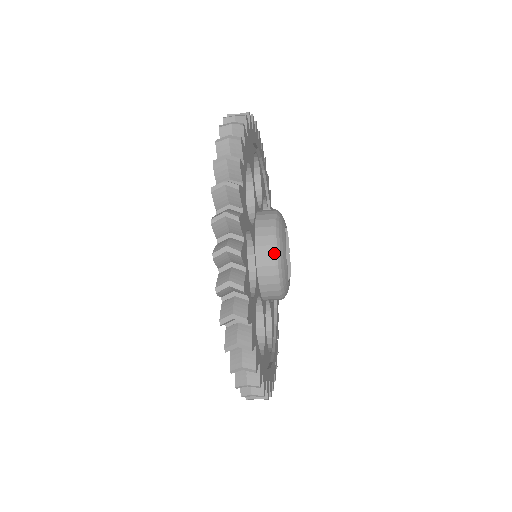
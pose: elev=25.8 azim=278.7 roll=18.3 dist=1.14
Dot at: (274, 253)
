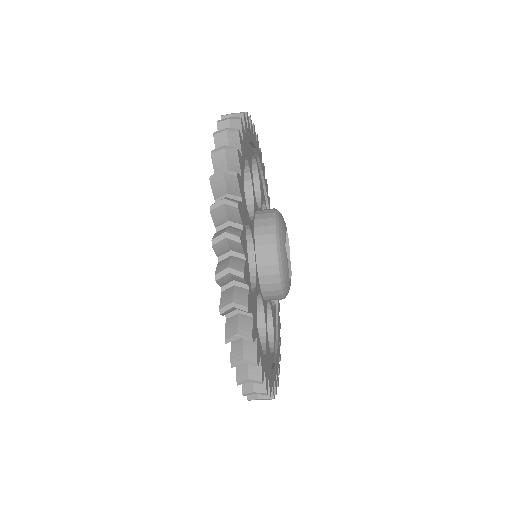
Dot at: (279, 289)
